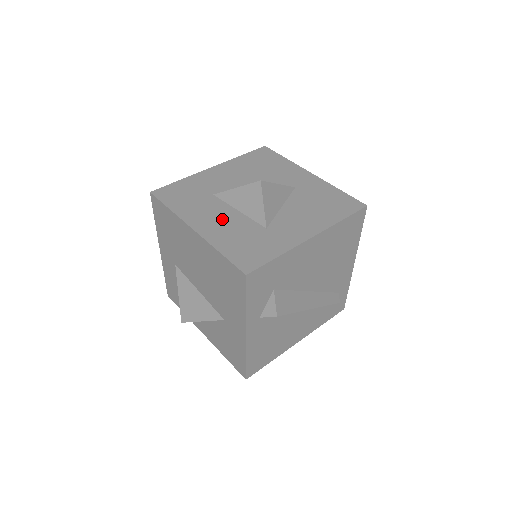
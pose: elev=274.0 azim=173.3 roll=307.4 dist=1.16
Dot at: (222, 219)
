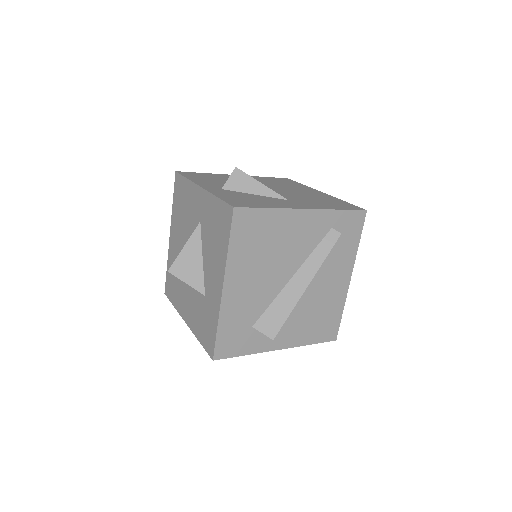
Dot at: (189, 301)
